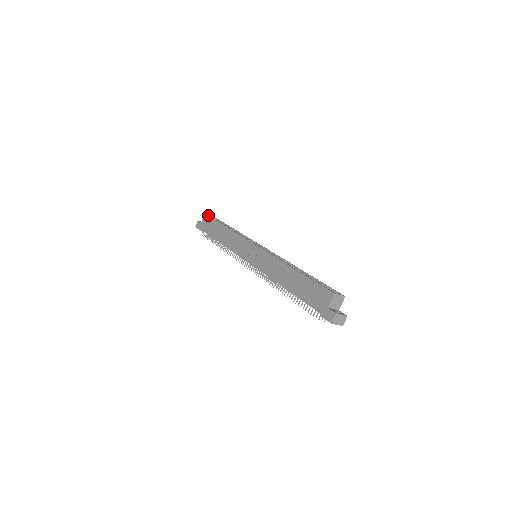
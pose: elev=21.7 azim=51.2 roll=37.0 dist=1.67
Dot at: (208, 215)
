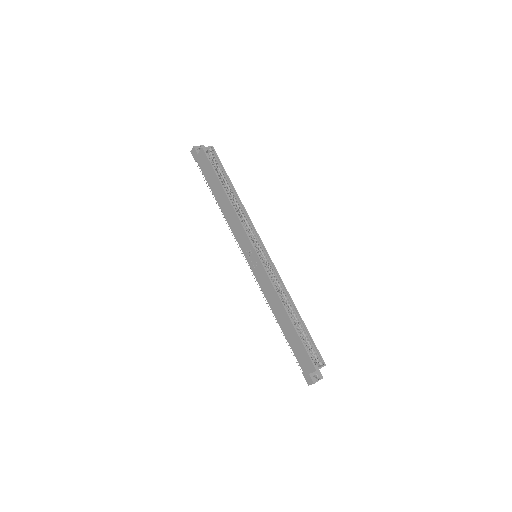
Dot at: (206, 154)
